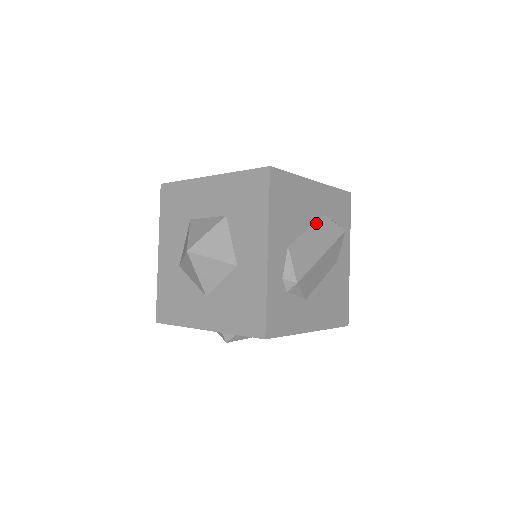
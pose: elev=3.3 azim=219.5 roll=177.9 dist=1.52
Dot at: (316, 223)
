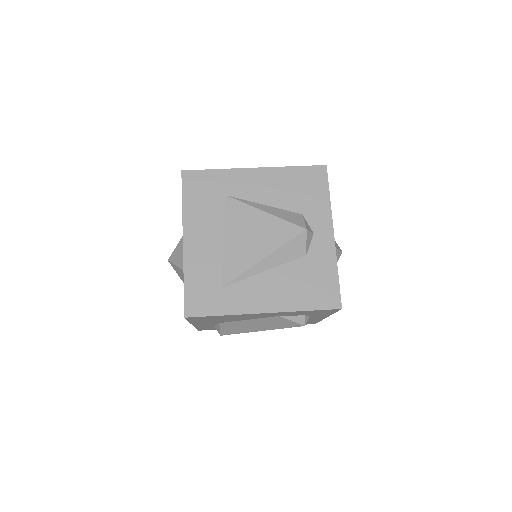
Dot at: (263, 318)
